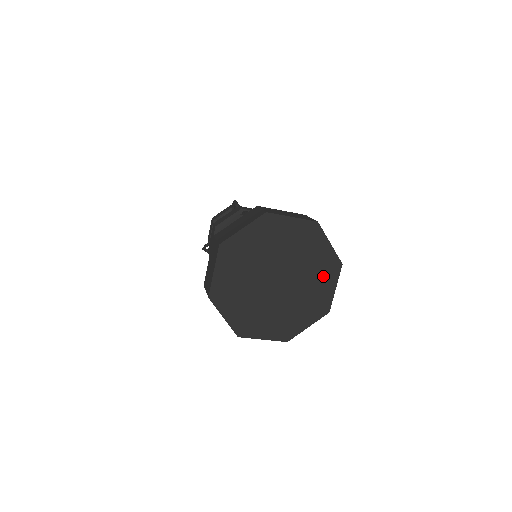
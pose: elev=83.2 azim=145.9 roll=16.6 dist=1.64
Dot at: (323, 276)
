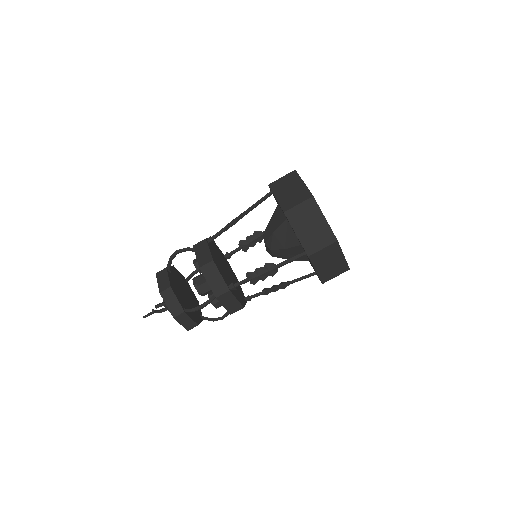
Dot at: occluded
